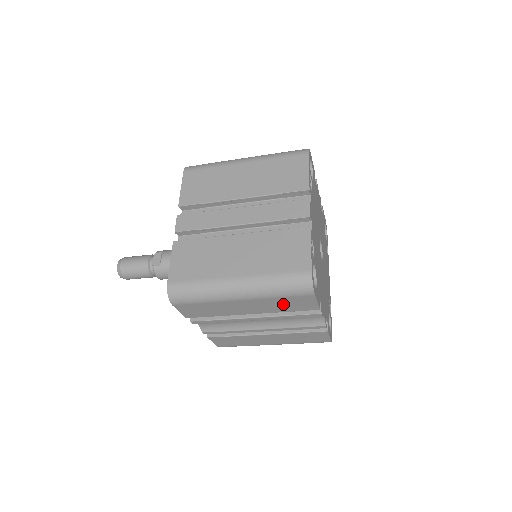
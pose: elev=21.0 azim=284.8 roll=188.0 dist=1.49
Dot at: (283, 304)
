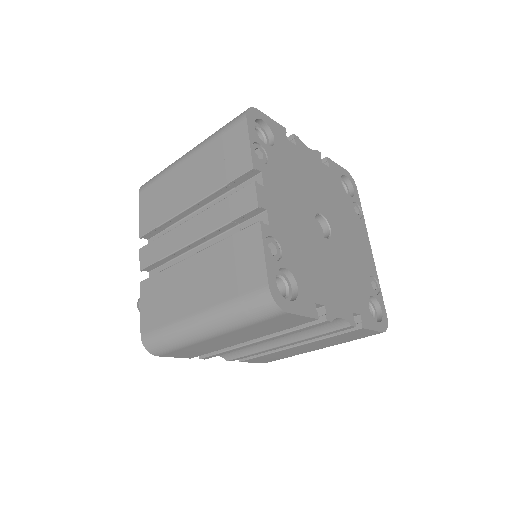
Dot at: (266, 327)
